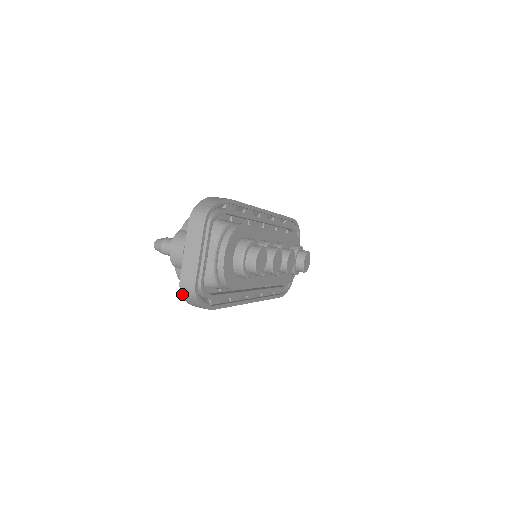
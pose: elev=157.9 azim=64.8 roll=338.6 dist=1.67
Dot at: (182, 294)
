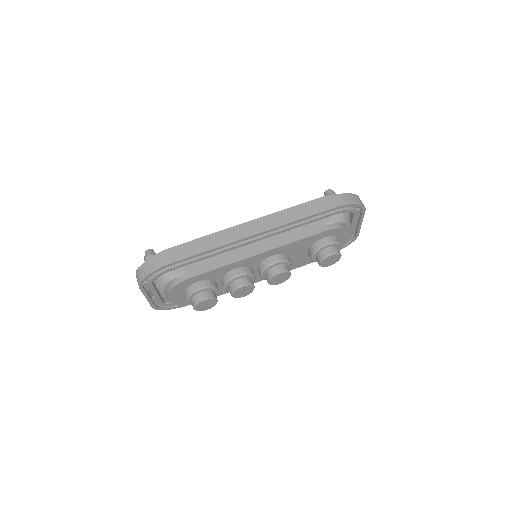
Dot at: occluded
